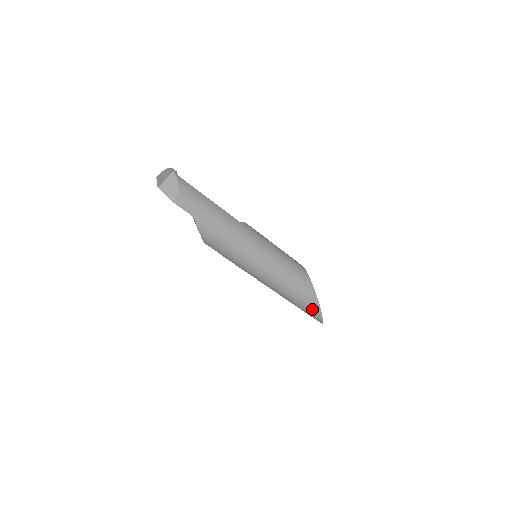
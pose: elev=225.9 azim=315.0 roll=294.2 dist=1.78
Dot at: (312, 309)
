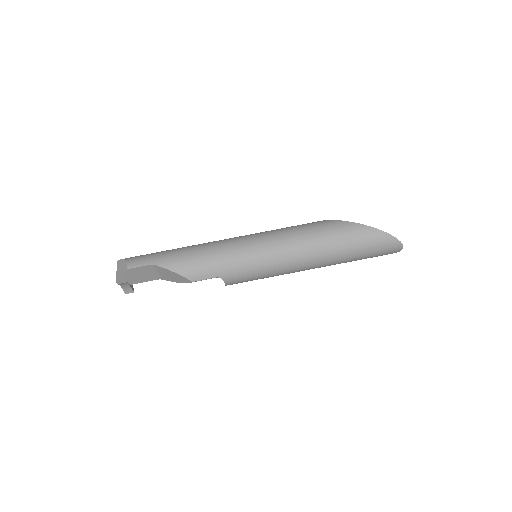
Dot at: (359, 234)
